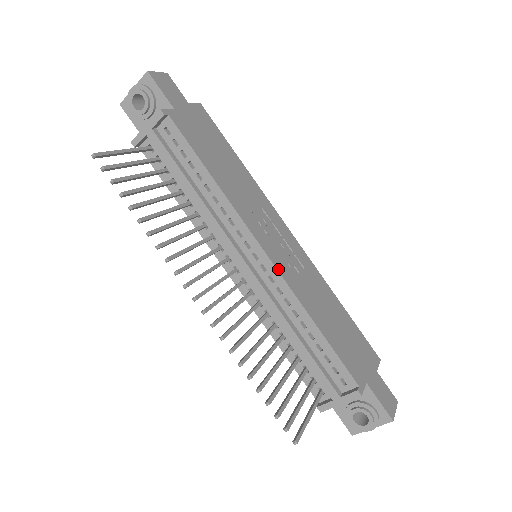
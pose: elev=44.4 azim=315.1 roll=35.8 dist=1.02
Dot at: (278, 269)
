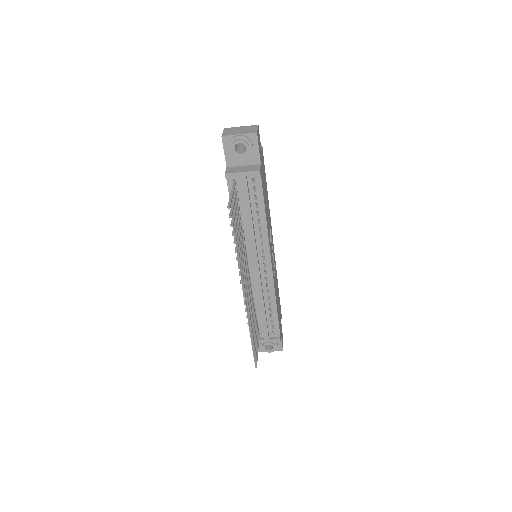
Dot at: (273, 275)
